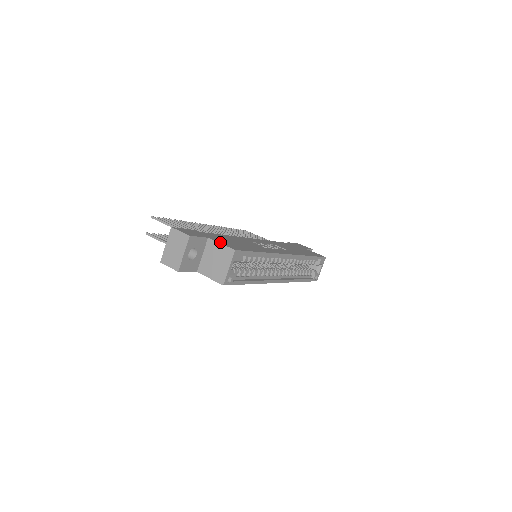
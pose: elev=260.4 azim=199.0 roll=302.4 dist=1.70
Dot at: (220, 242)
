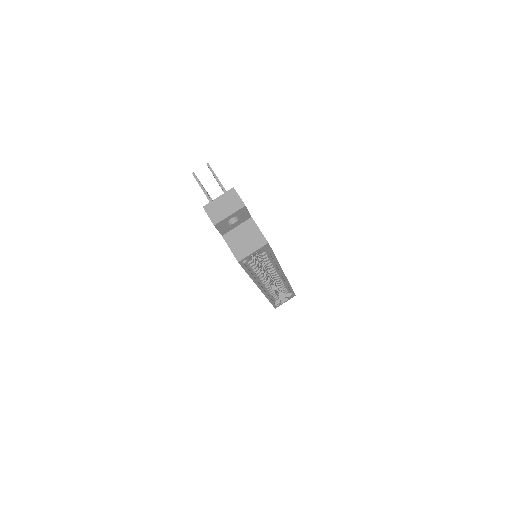
Dot at: occluded
